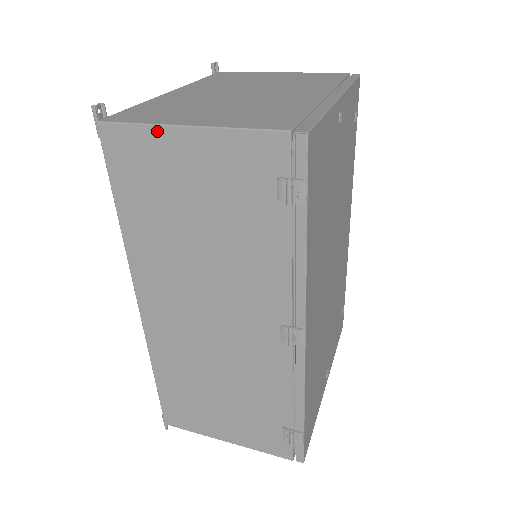
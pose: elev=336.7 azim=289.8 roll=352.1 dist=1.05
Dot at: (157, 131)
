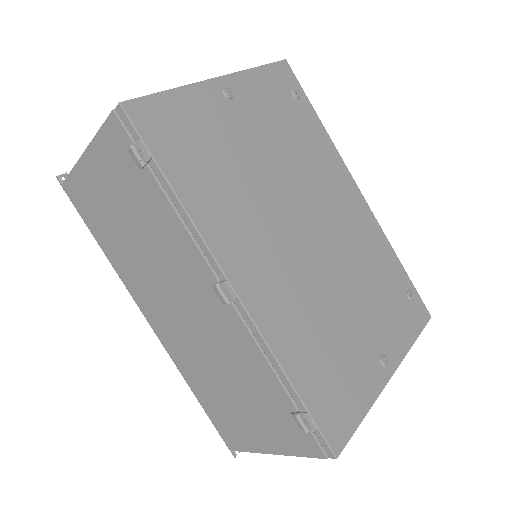
Dot at: (78, 168)
